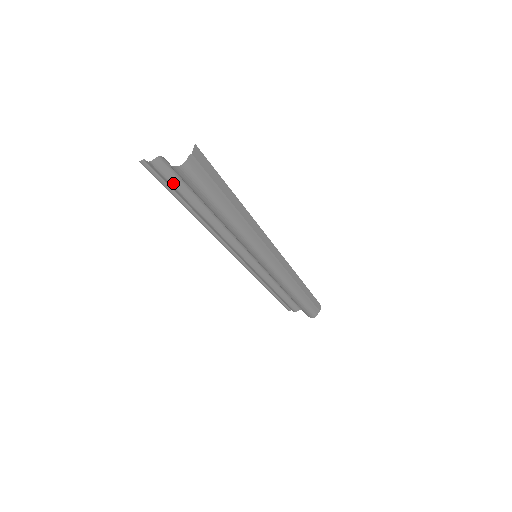
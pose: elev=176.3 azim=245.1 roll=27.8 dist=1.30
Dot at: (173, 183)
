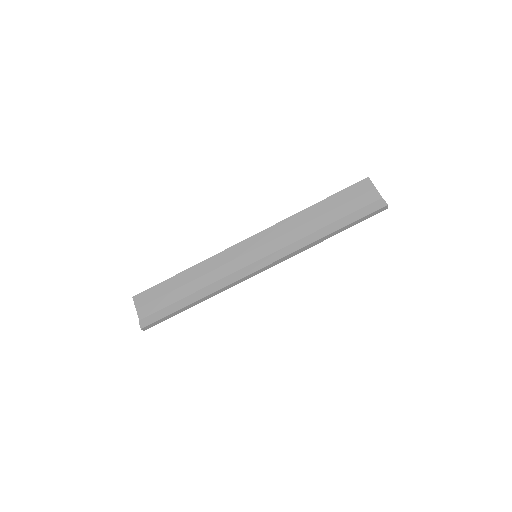
Dot at: occluded
